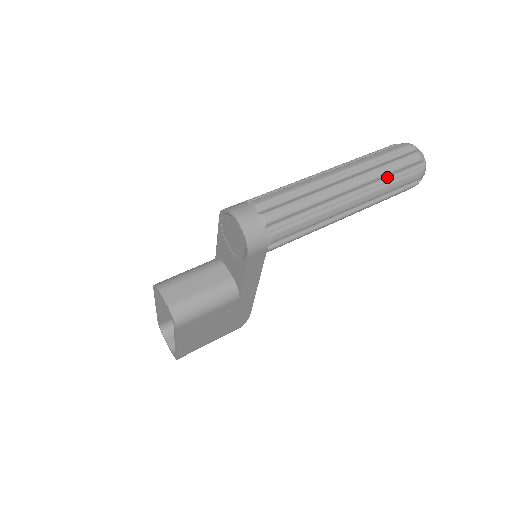
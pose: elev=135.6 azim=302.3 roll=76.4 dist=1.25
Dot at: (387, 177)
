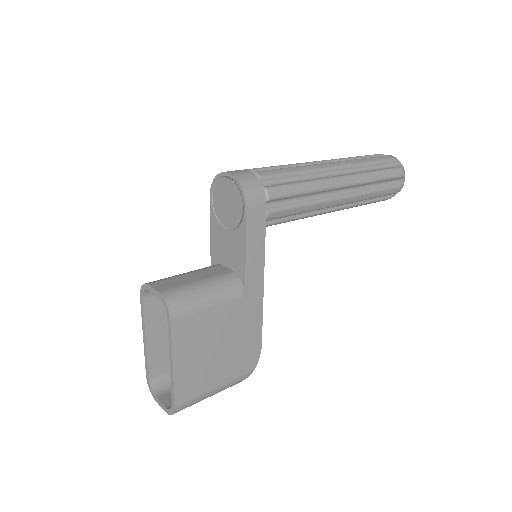
Dot at: (370, 168)
